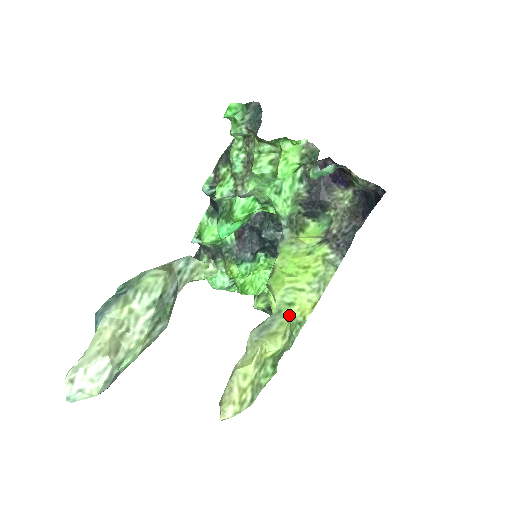
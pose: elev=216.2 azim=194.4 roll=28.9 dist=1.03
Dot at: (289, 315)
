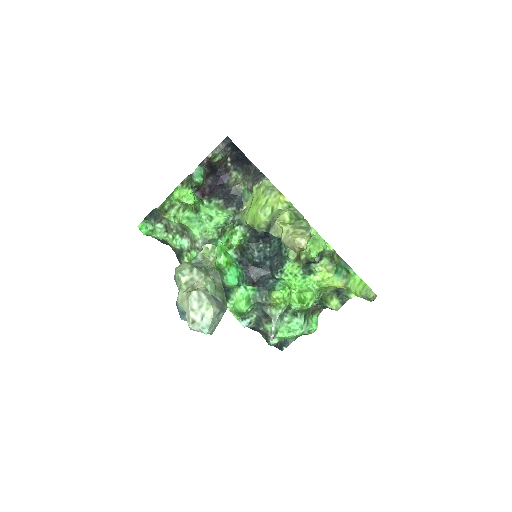
Dot at: (277, 210)
